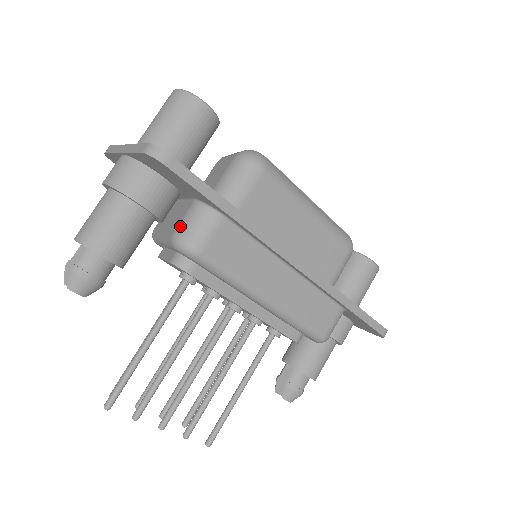
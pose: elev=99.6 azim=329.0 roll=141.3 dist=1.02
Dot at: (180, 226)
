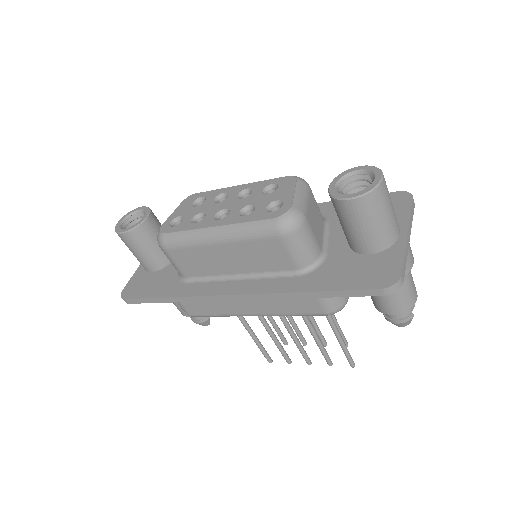
Dot at: occluded
